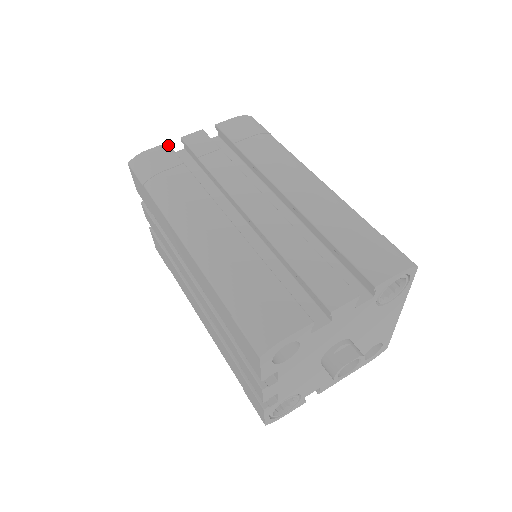
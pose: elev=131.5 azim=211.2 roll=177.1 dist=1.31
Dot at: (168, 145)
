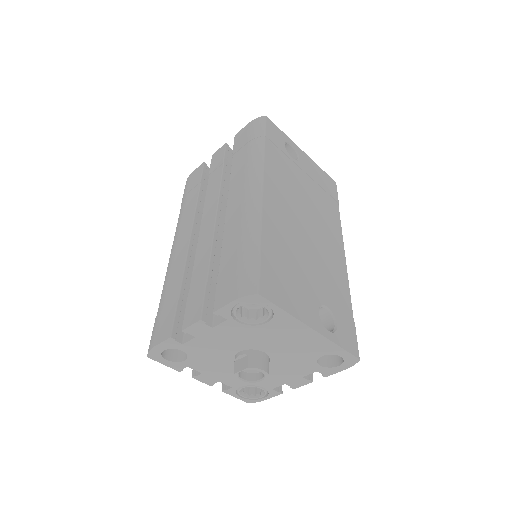
Dot at: (203, 165)
